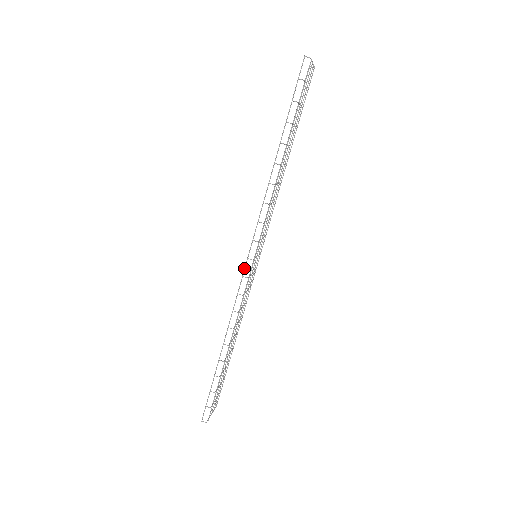
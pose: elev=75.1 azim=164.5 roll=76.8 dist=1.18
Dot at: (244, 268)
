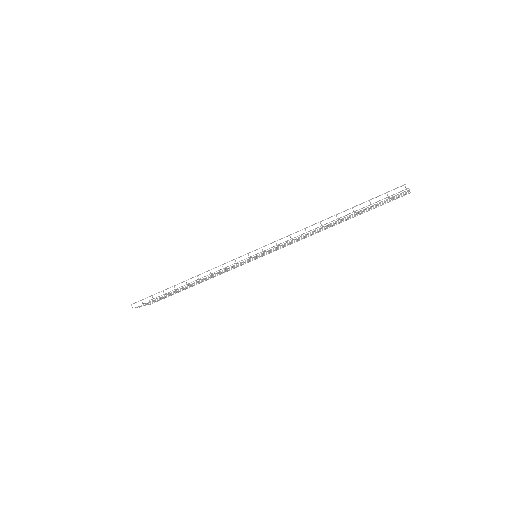
Dot at: (240, 256)
